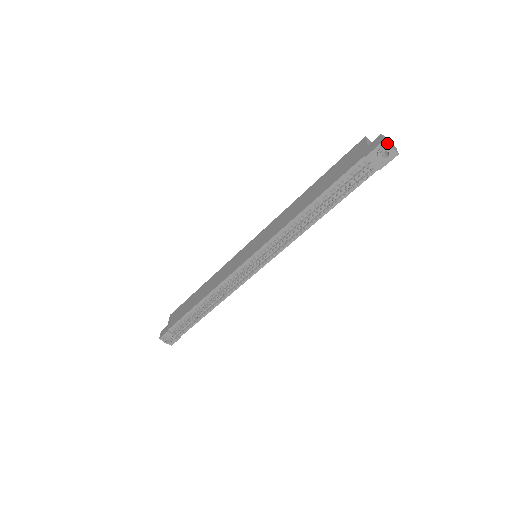
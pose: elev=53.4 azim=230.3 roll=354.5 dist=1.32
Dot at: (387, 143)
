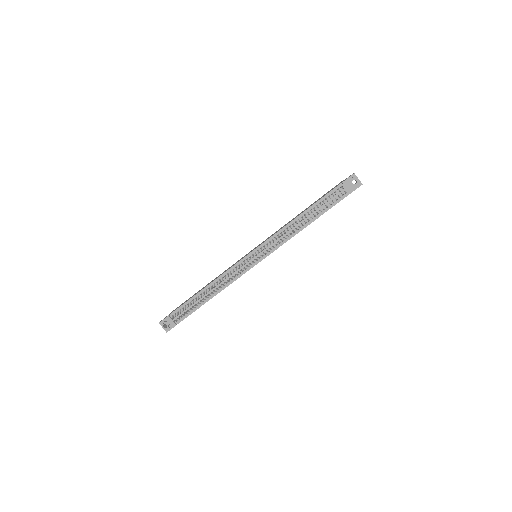
Dot at: (356, 176)
